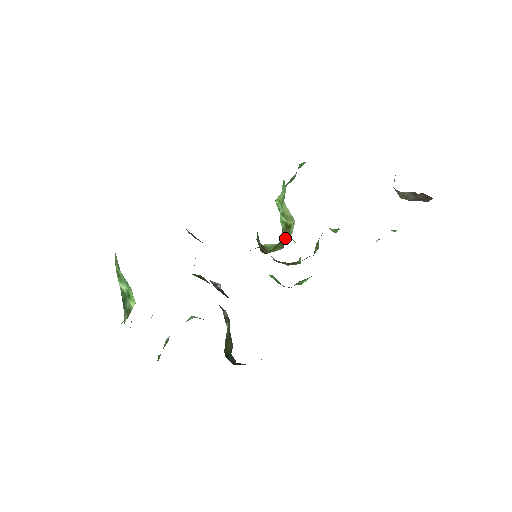
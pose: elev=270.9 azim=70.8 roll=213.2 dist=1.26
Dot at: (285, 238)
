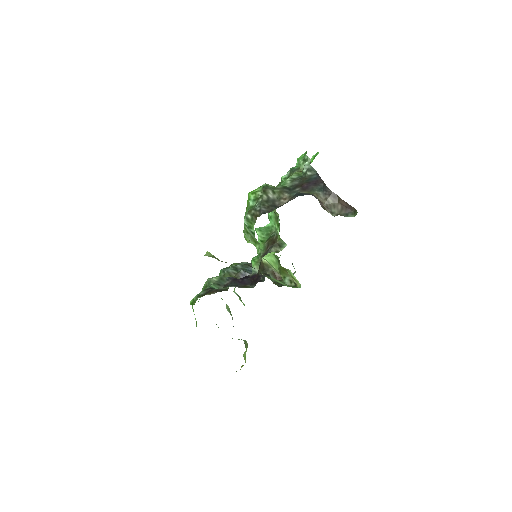
Dot at: (295, 283)
